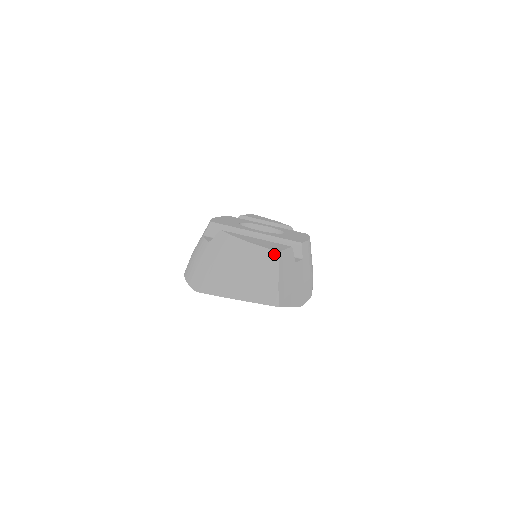
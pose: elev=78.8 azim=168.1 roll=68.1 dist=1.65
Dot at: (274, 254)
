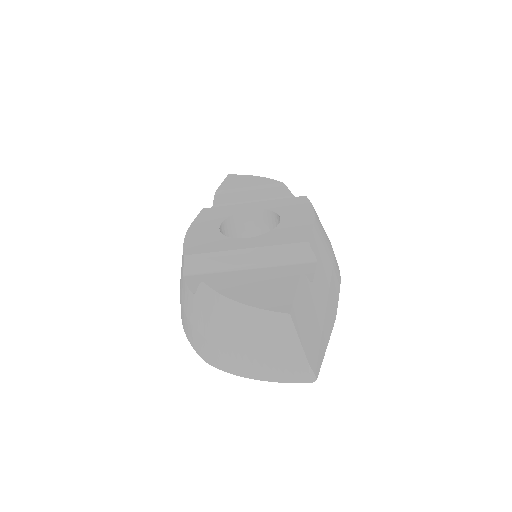
Dot at: (285, 318)
